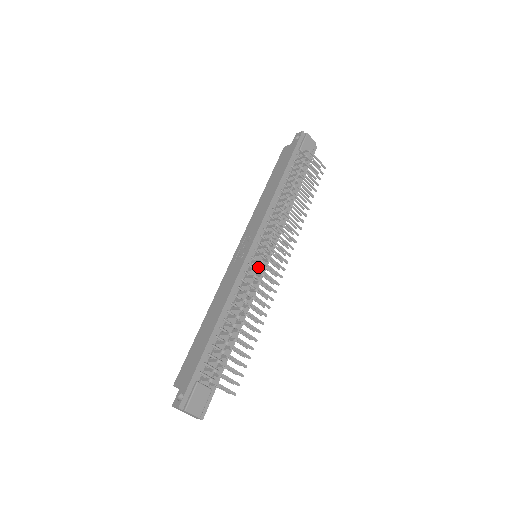
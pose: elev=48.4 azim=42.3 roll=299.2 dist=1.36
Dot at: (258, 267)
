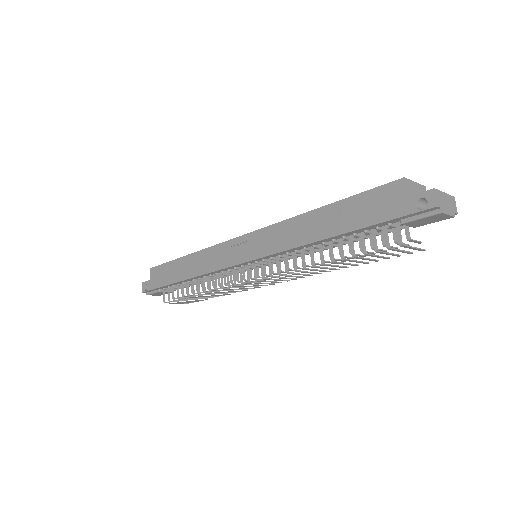
Dot at: (236, 284)
